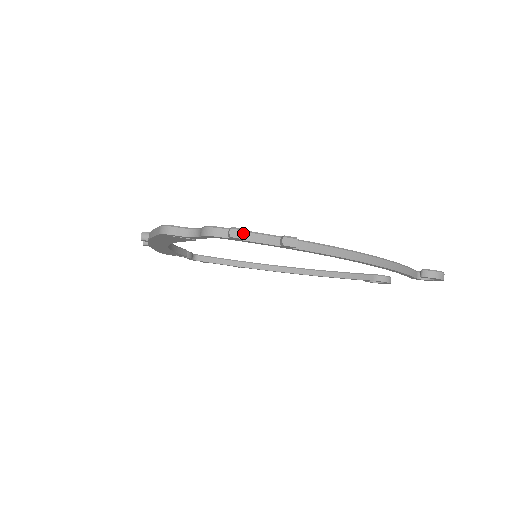
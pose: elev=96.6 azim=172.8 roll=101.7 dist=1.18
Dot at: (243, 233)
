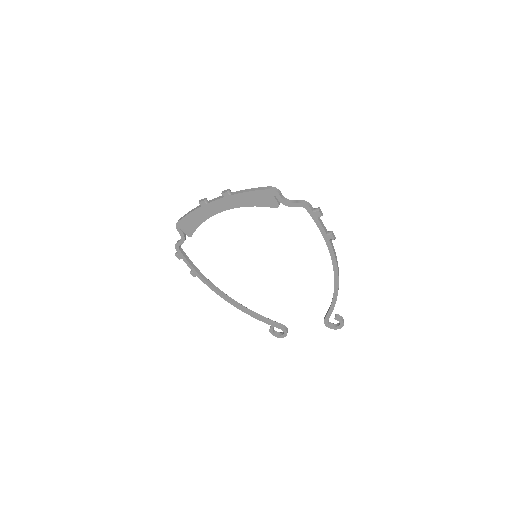
Dot at: (322, 214)
